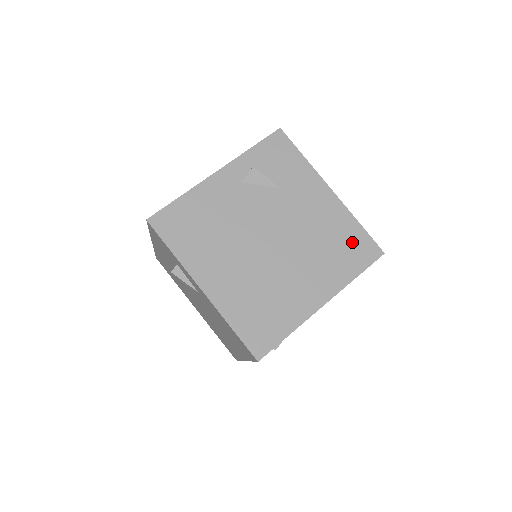
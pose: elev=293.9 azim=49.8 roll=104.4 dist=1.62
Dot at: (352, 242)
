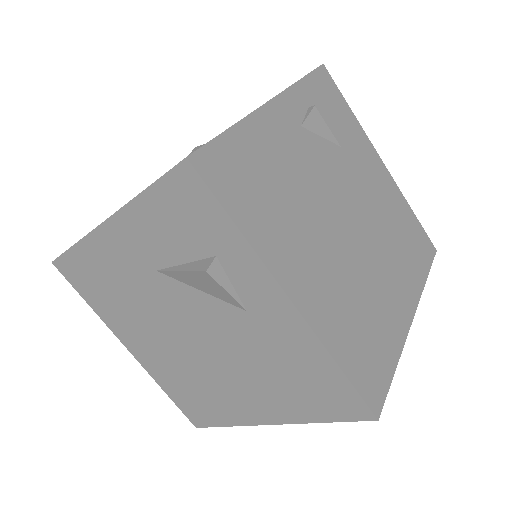
Dot at: (413, 234)
